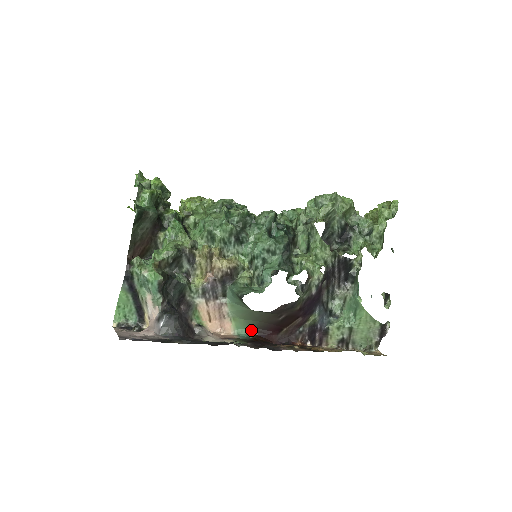
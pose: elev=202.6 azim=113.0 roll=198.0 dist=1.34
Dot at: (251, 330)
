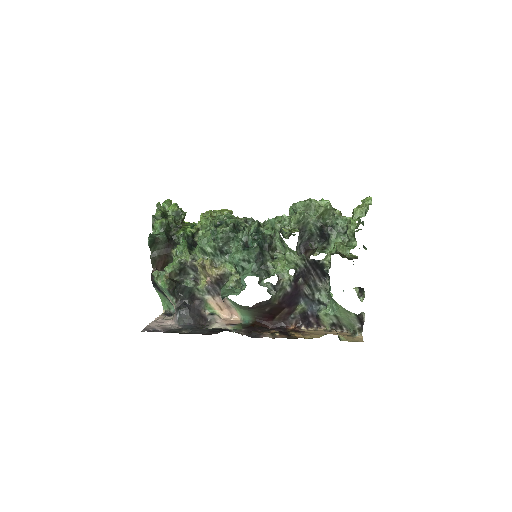
Dot at: (251, 317)
